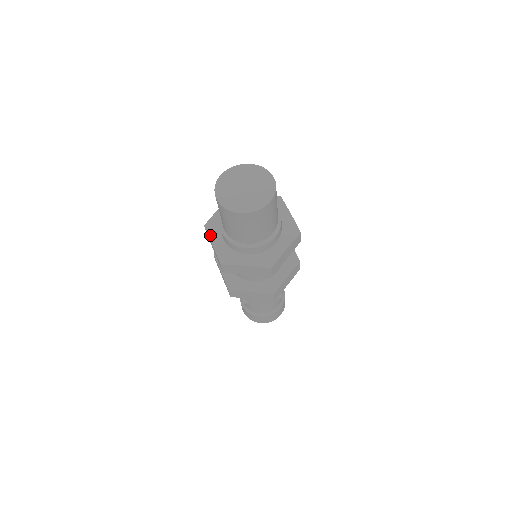
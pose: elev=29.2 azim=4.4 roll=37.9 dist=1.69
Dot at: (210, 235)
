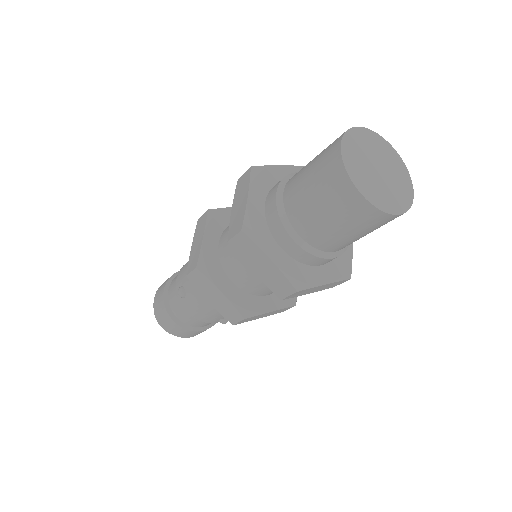
Dot at: (252, 184)
